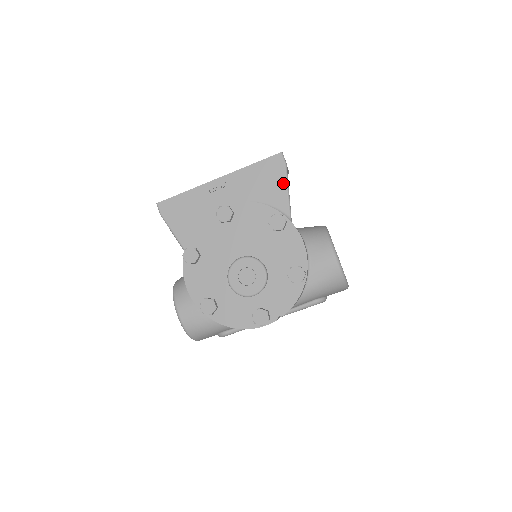
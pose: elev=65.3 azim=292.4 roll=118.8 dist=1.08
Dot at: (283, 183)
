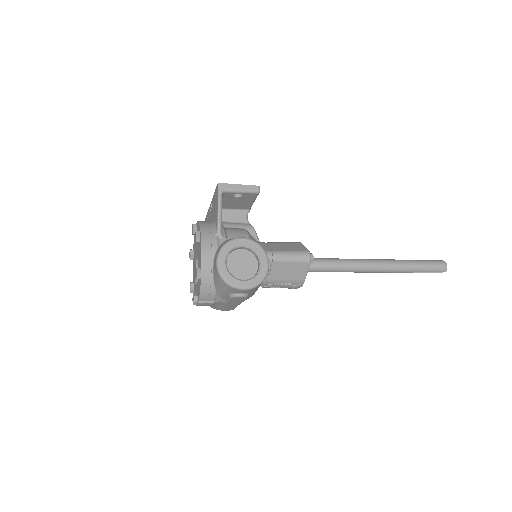
Dot at: (217, 206)
